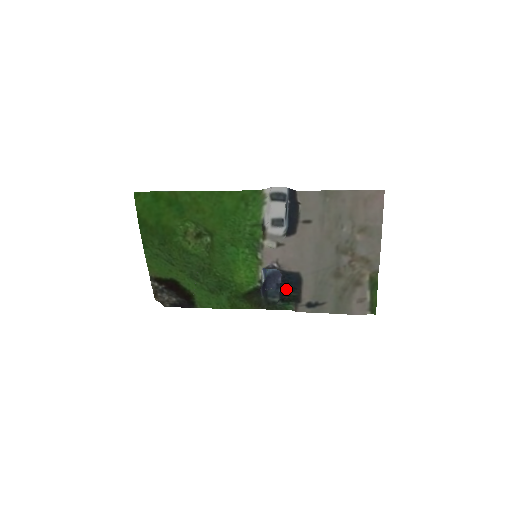
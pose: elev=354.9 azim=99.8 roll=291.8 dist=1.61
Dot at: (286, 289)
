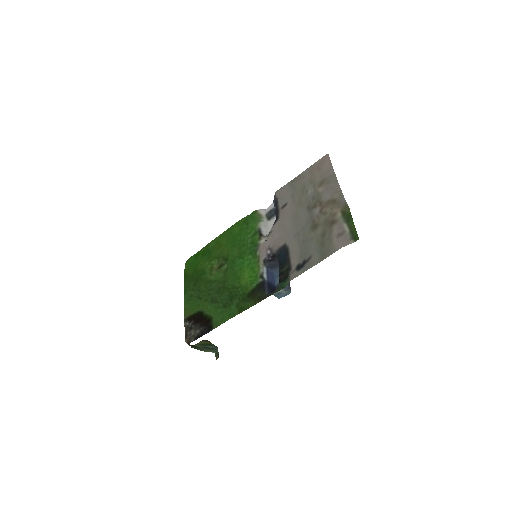
Dot at: (280, 269)
